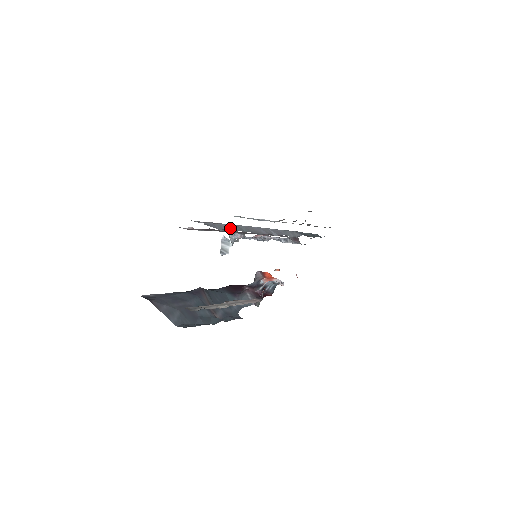
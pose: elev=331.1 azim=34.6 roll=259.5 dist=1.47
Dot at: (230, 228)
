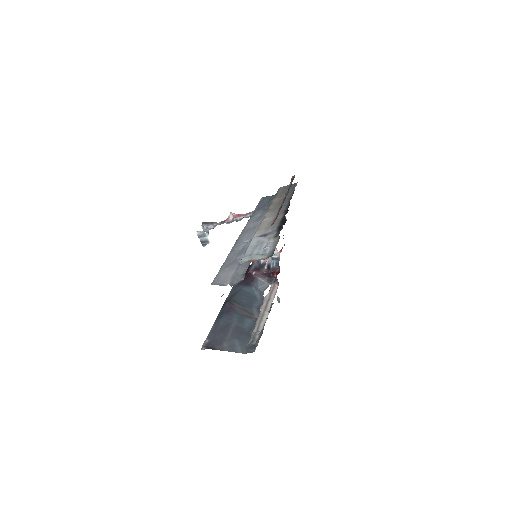
Dot at: (243, 268)
